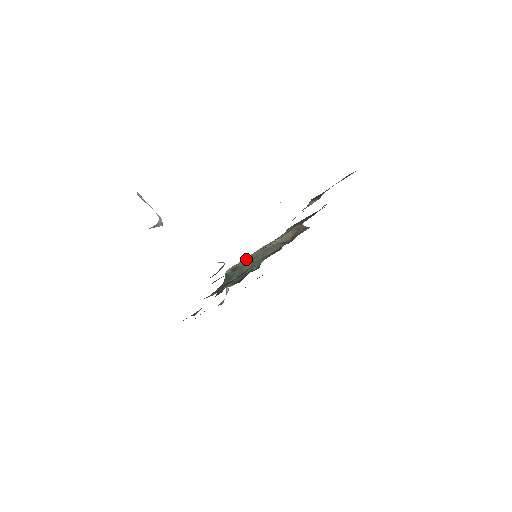
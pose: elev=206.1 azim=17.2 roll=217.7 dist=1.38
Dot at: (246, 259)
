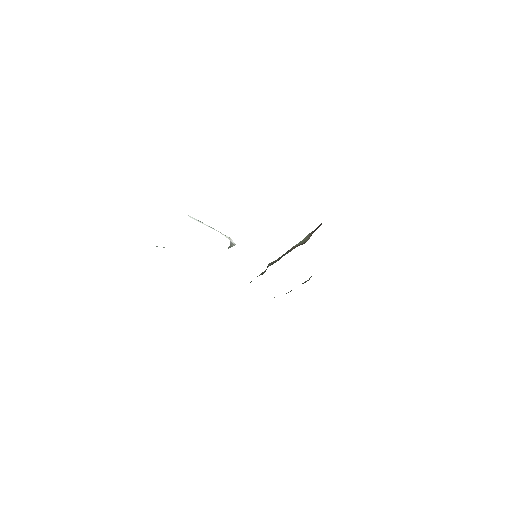
Dot at: (268, 264)
